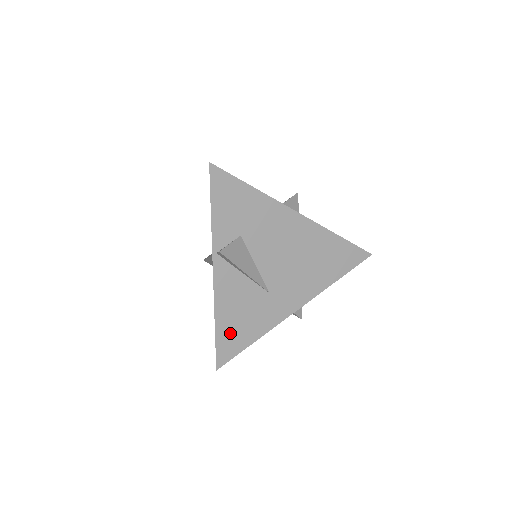
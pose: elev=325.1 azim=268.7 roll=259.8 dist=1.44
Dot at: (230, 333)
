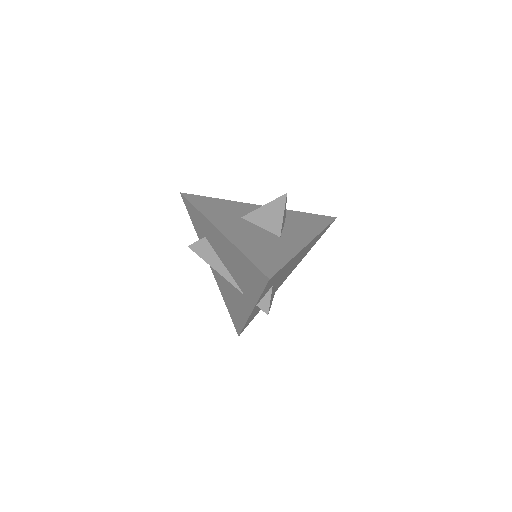
Dot at: (250, 320)
